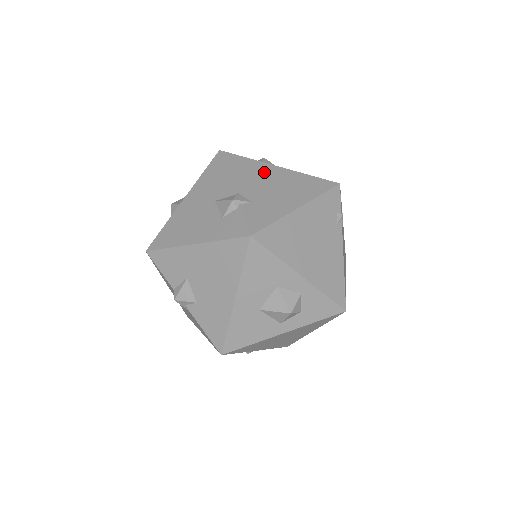
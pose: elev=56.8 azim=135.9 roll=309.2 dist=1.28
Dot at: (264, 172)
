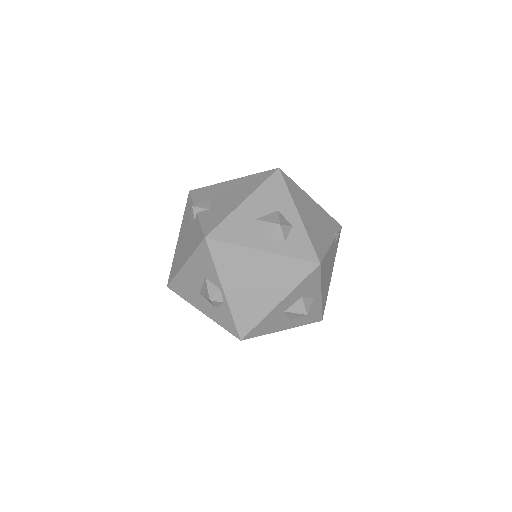
Dot at: occluded
